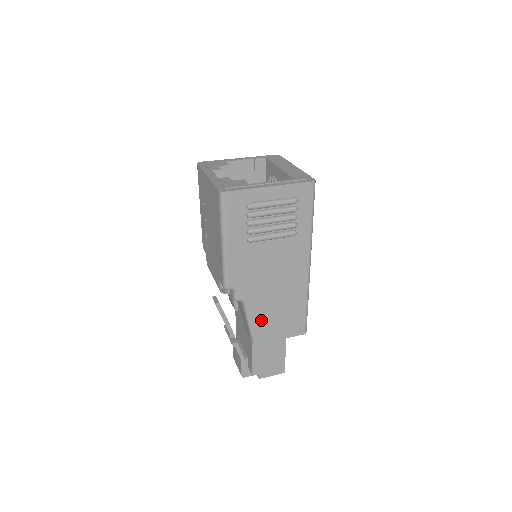
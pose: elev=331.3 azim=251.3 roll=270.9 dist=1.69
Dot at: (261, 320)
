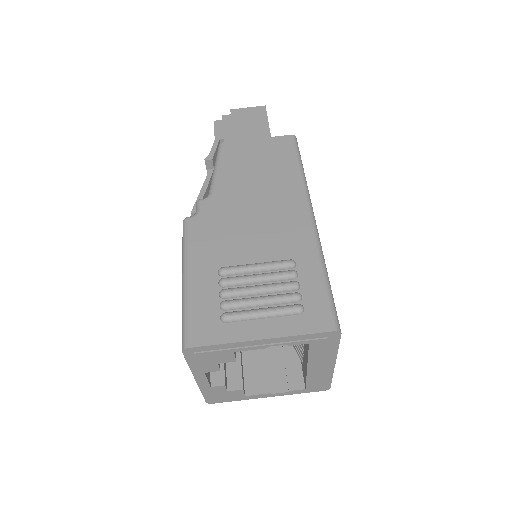
Dot at: occluded
